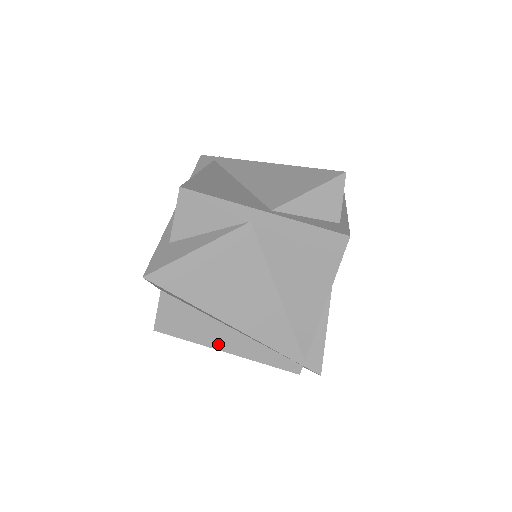
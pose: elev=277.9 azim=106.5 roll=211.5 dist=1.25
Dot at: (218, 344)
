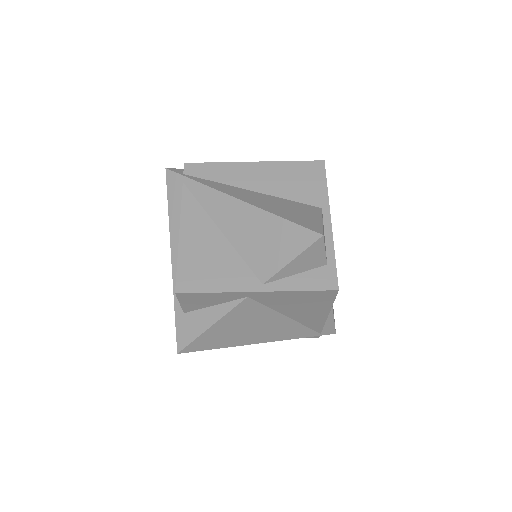
Dot at: occluded
